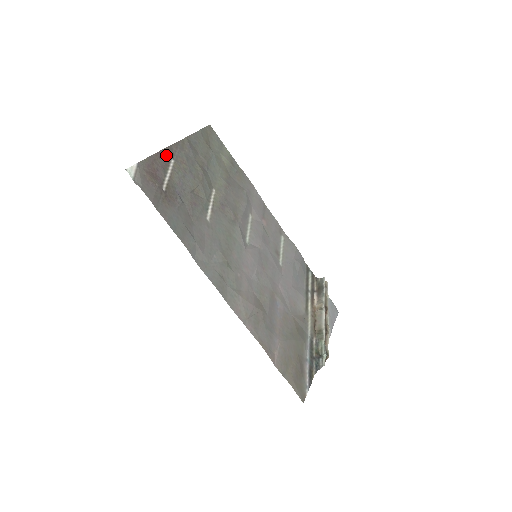
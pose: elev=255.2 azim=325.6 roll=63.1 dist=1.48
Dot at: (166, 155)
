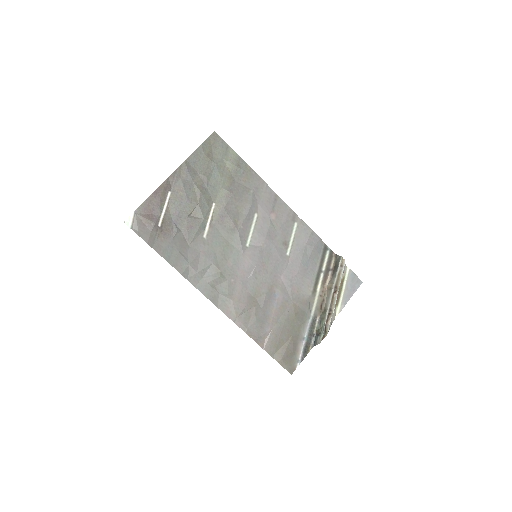
Dot at: (162, 191)
